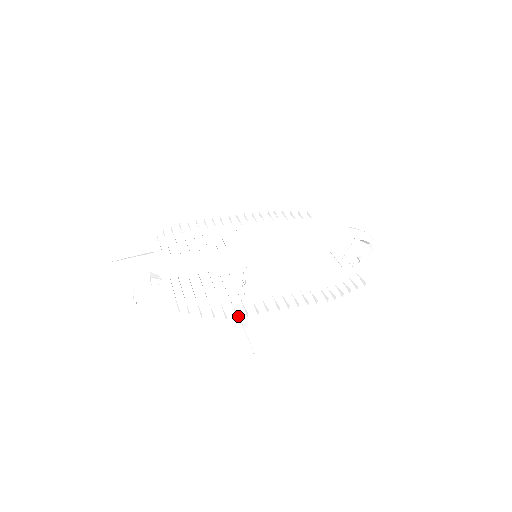
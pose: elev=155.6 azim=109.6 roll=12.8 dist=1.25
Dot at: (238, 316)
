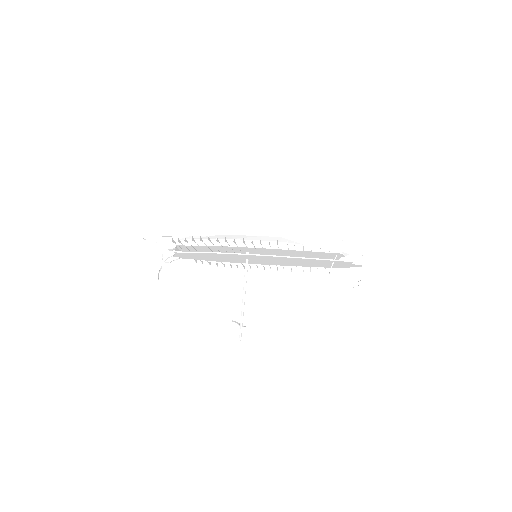
Dot at: (240, 324)
